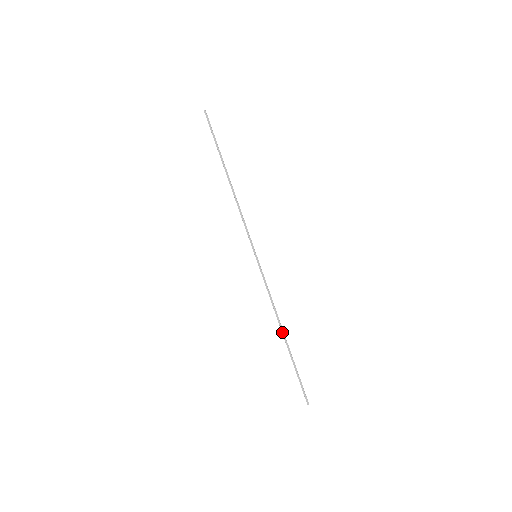
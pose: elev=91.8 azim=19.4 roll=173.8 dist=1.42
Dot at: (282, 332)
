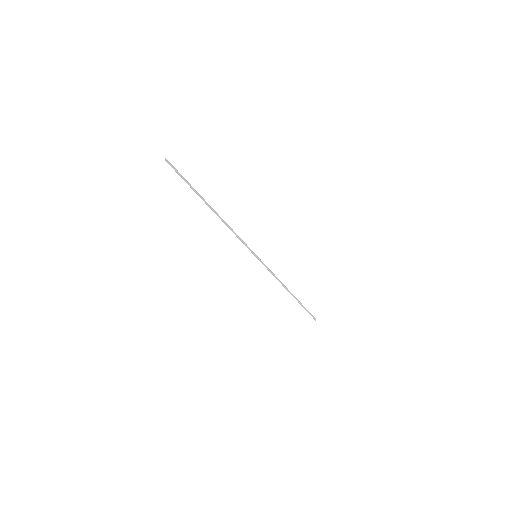
Dot at: (289, 292)
